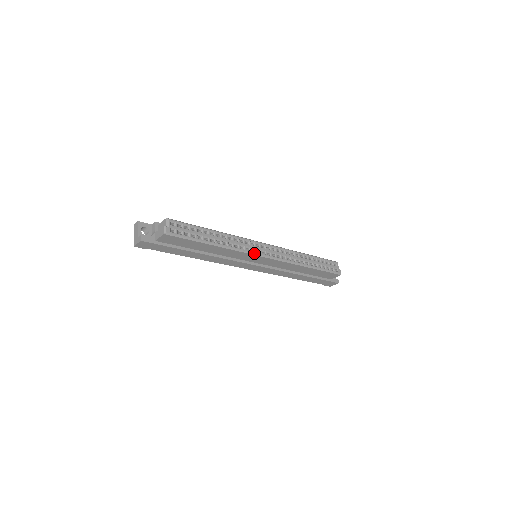
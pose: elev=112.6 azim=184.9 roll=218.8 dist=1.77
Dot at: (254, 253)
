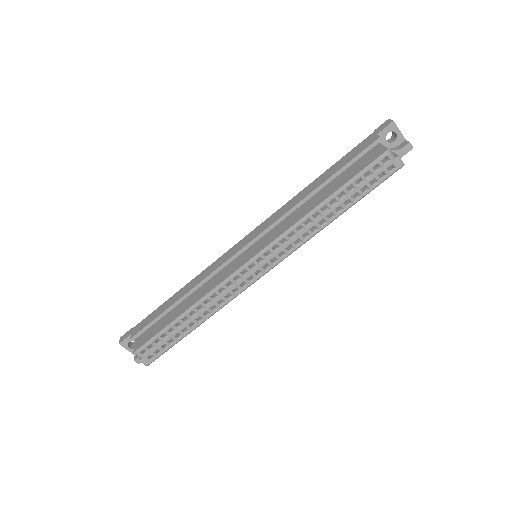
Dot at: (247, 287)
